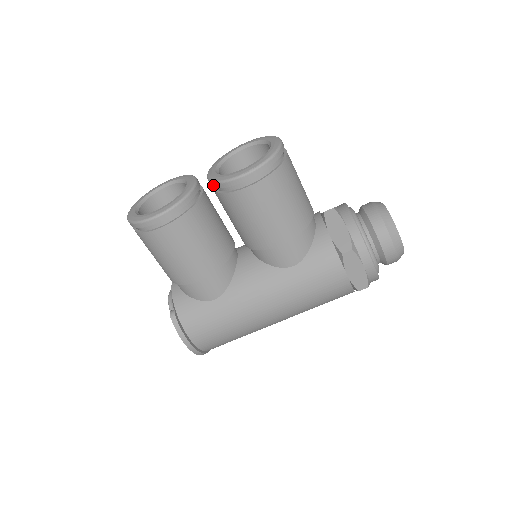
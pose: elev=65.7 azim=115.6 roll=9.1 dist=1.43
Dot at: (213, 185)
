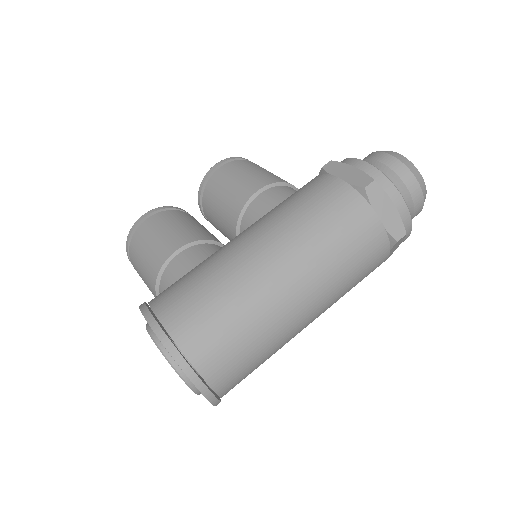
Dot at: (199, 197)
